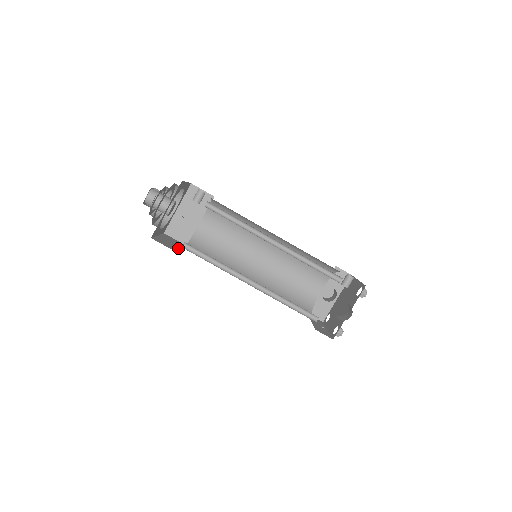
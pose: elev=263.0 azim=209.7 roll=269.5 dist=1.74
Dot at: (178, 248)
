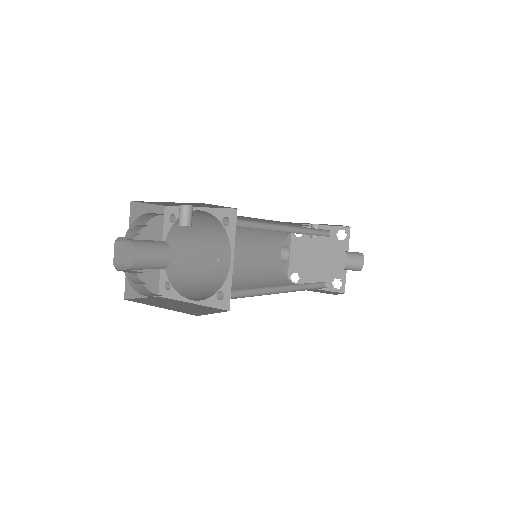
Dot at: (196, 305)
